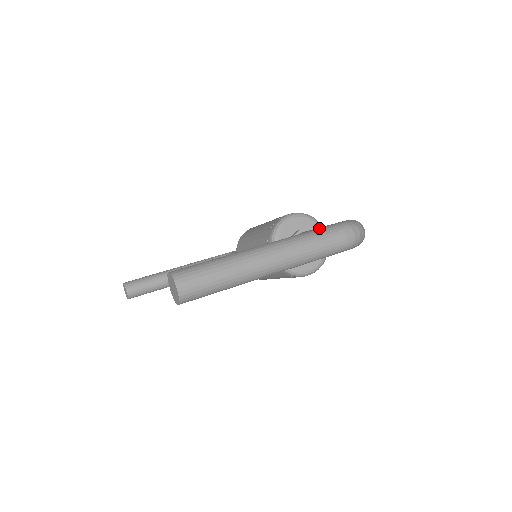
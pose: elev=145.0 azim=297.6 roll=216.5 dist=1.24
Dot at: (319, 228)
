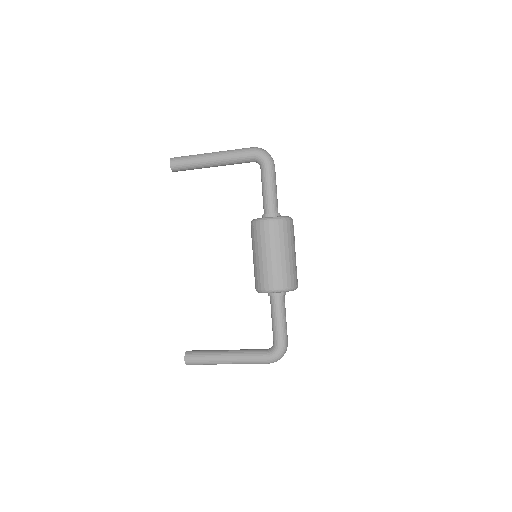
Dot at: occluded
